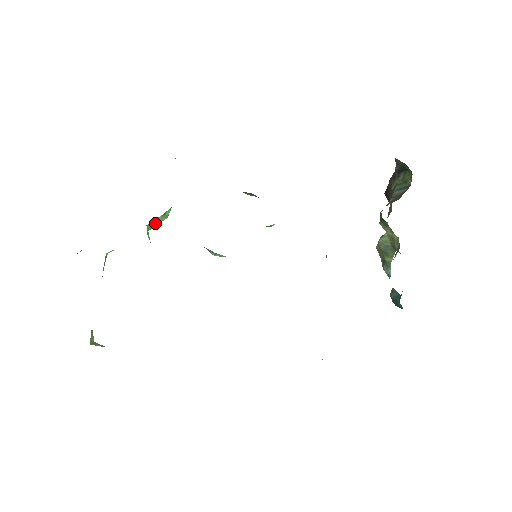
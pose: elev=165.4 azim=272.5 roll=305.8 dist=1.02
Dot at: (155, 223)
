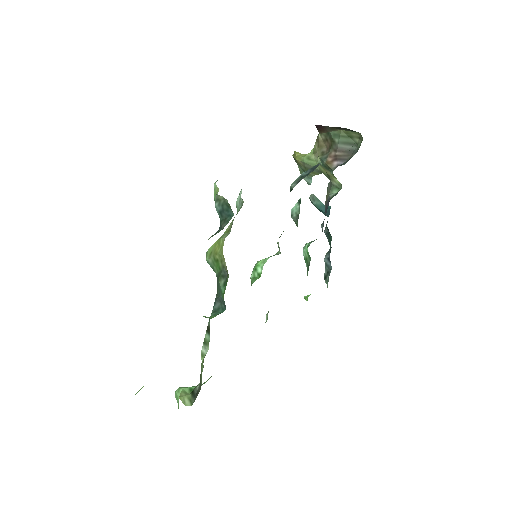
Dot at: occluded
